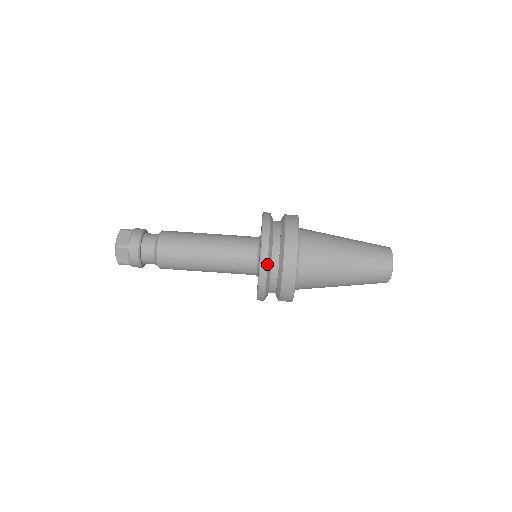
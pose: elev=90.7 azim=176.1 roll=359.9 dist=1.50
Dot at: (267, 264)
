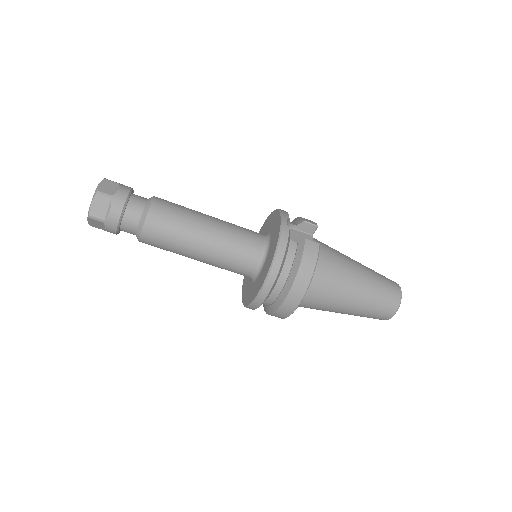
Dot at: (262, 302)
